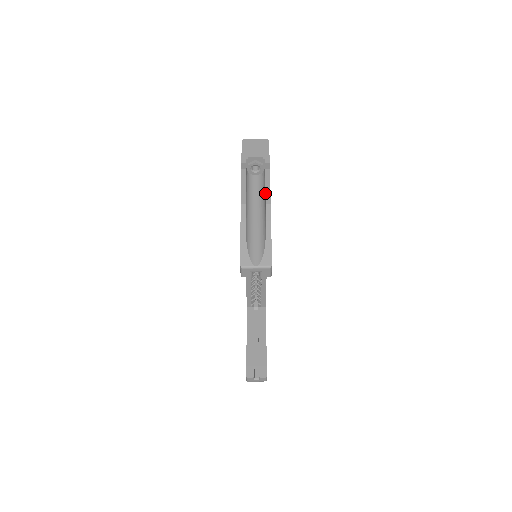
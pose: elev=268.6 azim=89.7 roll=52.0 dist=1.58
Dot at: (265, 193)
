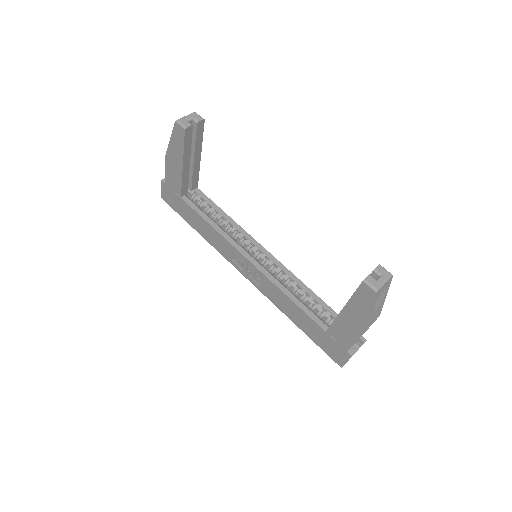
Dot at: occluded
